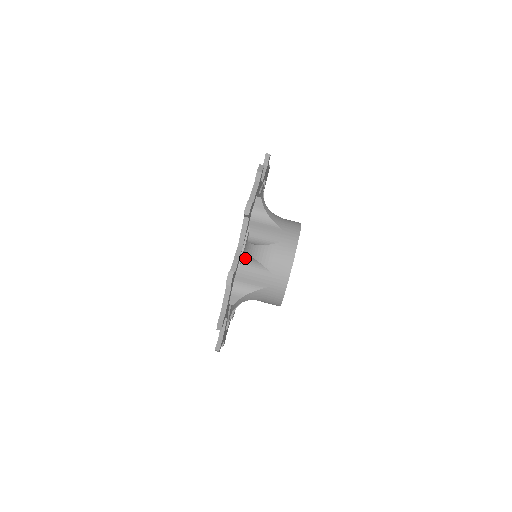
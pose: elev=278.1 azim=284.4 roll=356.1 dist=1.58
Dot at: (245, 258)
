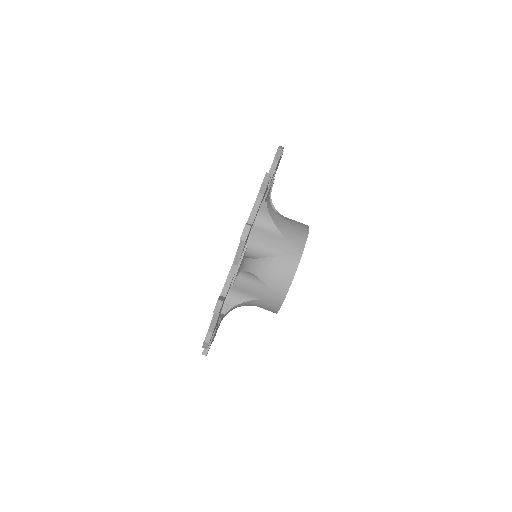
Dot at: (261, 218)
